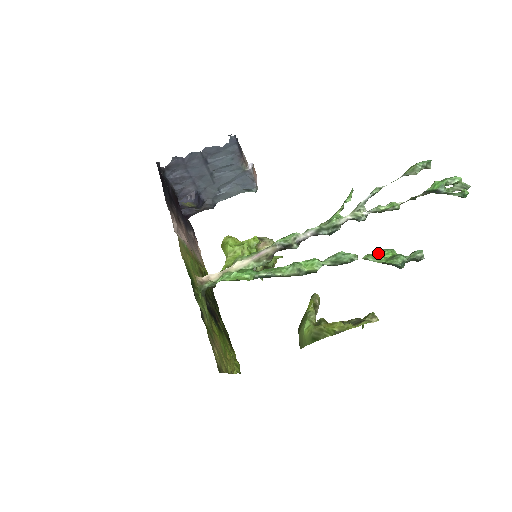
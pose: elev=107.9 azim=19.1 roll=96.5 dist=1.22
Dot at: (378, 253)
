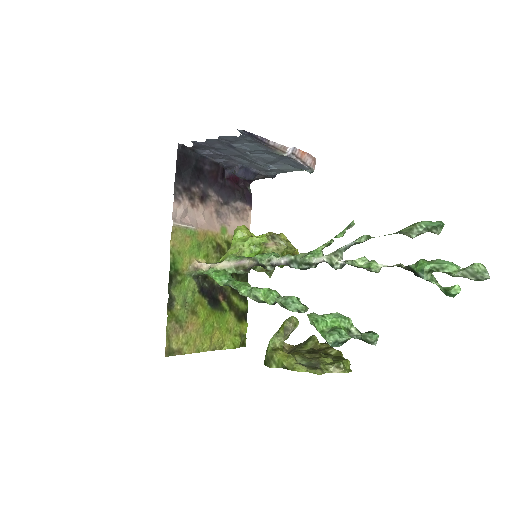
Dot at: (323, 317)
